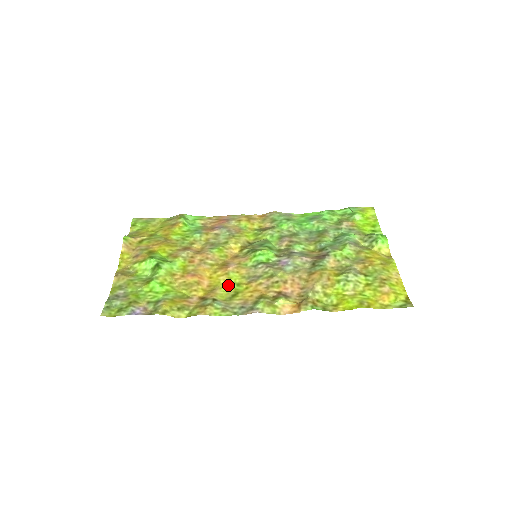
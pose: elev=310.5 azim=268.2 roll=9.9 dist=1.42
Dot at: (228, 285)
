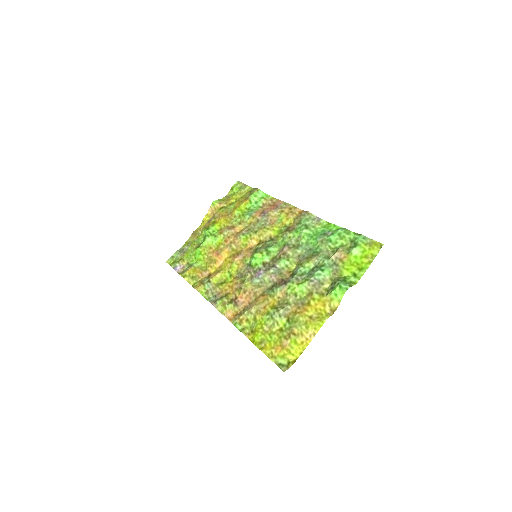
Dot at: (226, 272)
